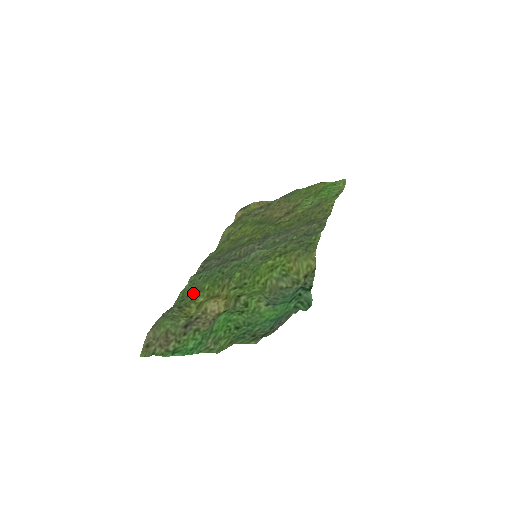
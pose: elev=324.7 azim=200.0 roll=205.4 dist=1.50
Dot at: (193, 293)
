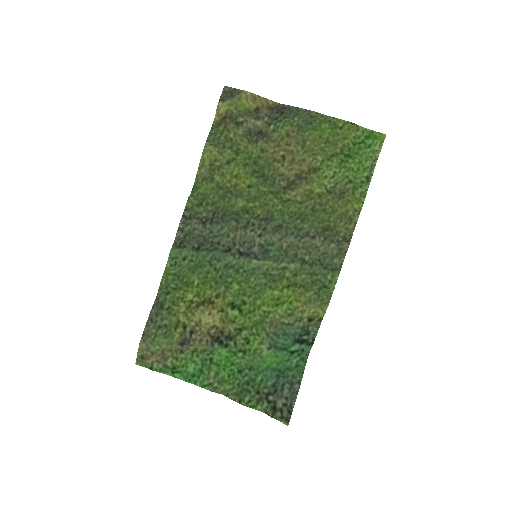
Dot at: (180, 287)
